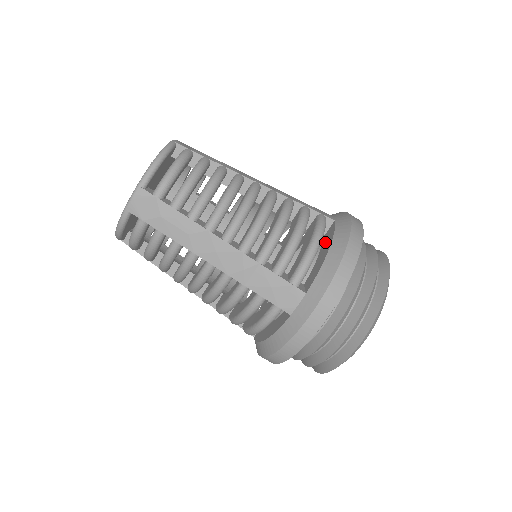
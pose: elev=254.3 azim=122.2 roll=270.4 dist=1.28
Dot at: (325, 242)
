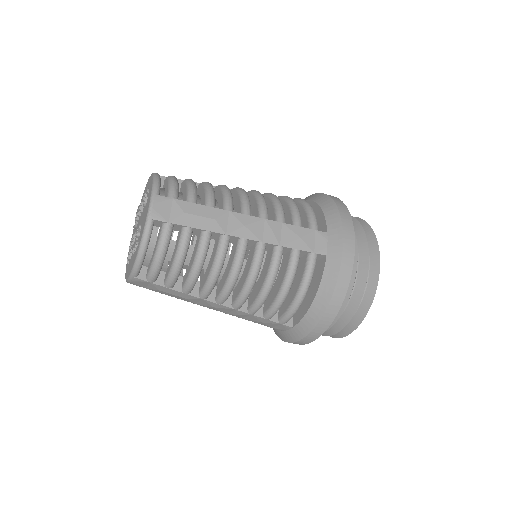
Dot at: (314, 278)
